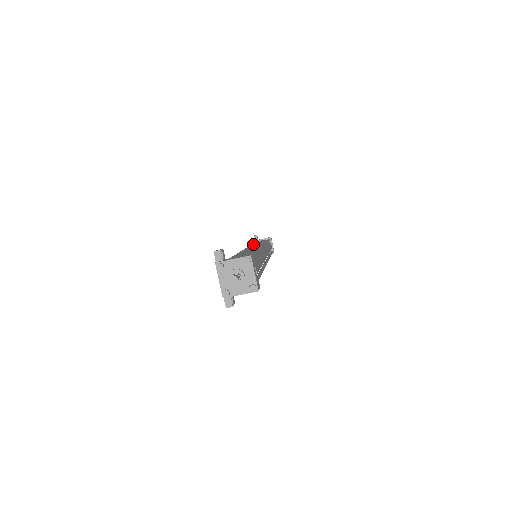
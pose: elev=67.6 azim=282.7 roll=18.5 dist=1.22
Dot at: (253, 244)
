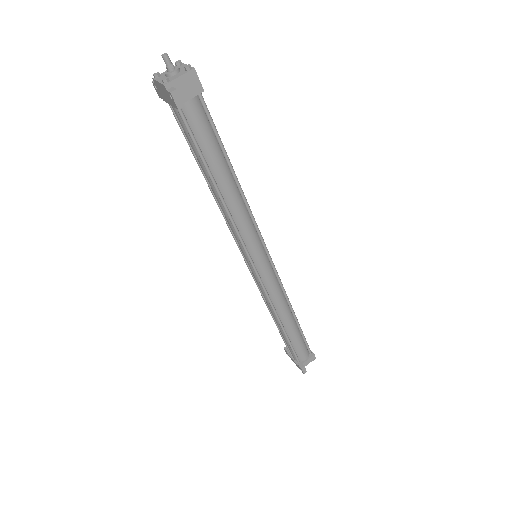
Dot at: occluded
